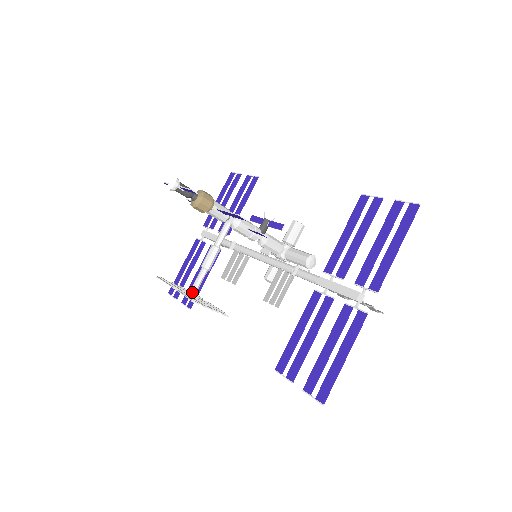
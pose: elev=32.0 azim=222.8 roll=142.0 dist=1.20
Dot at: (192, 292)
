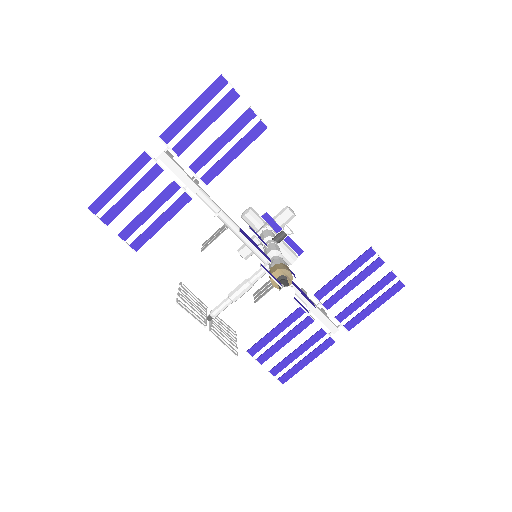
Dot at: (212, 318)
